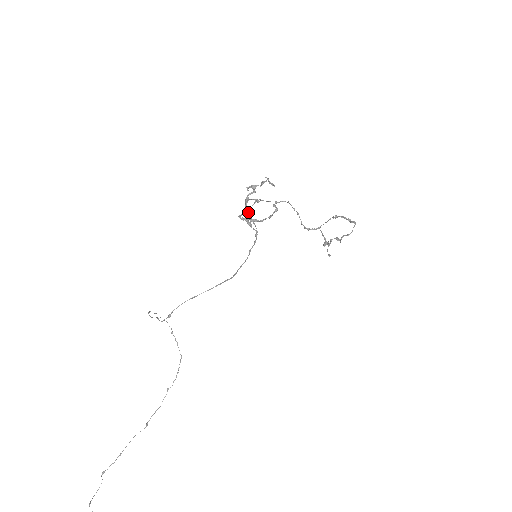
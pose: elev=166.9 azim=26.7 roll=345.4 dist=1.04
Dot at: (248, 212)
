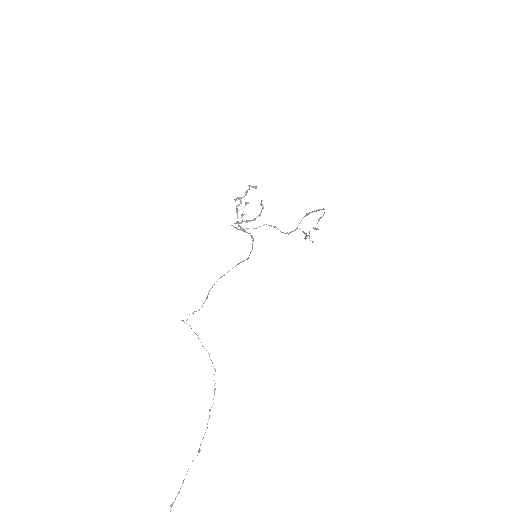
Dot at: (242, 215)
